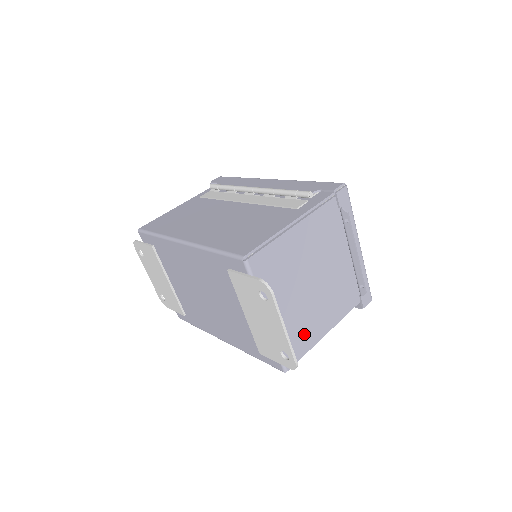
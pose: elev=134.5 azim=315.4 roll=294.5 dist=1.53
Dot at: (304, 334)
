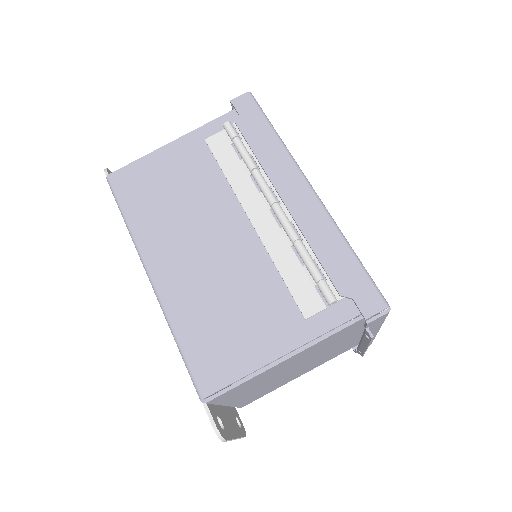
Dot at: (270, 389)
